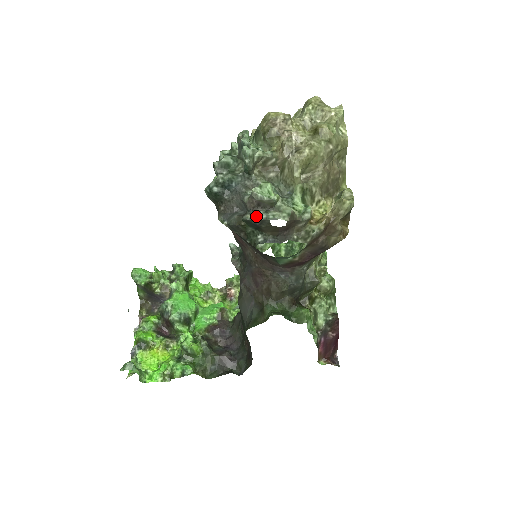
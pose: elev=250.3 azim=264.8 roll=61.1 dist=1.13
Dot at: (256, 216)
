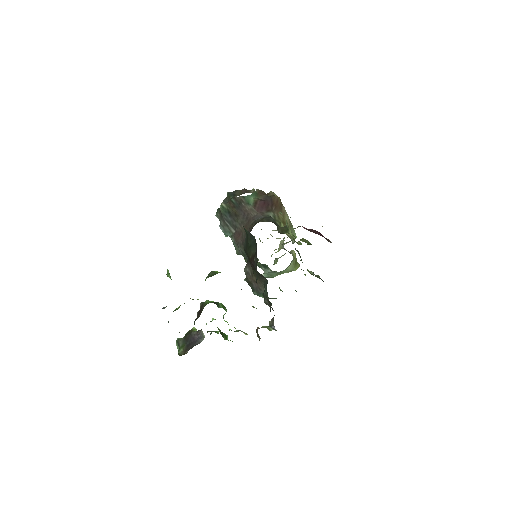
Dot at: (232, 193)
